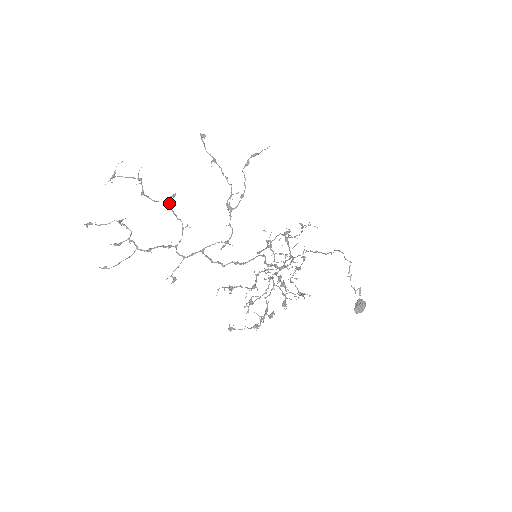
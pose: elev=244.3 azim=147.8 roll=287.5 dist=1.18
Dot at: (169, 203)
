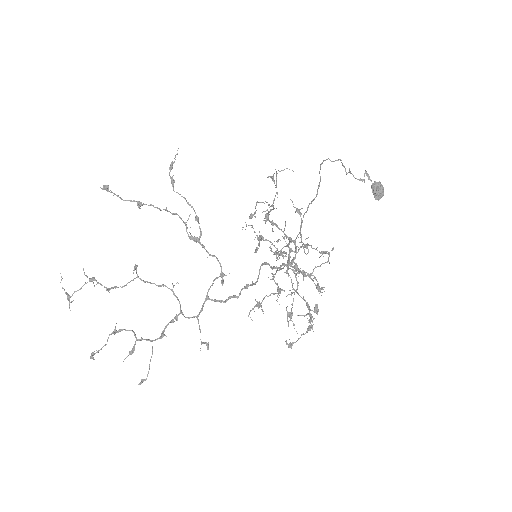
Dot at: (138, 277)
